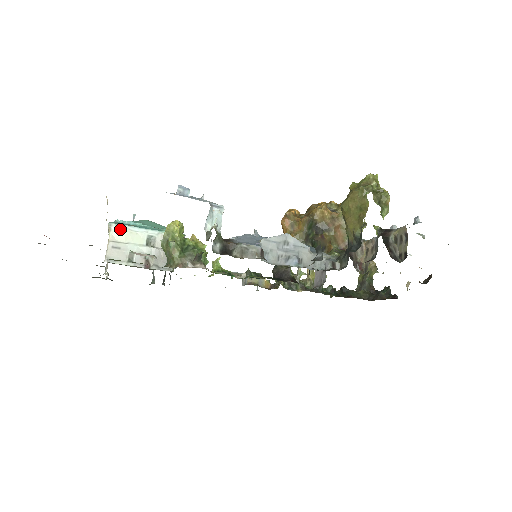
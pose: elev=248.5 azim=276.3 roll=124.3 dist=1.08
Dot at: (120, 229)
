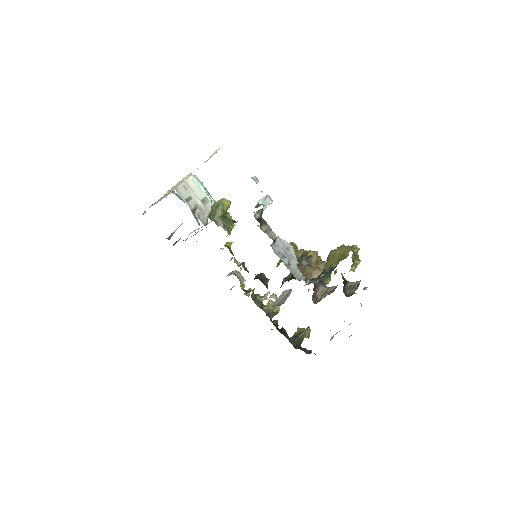
Dot at: (194, 181)
